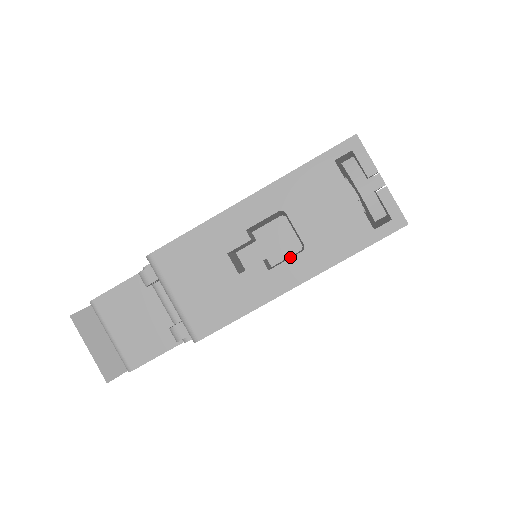
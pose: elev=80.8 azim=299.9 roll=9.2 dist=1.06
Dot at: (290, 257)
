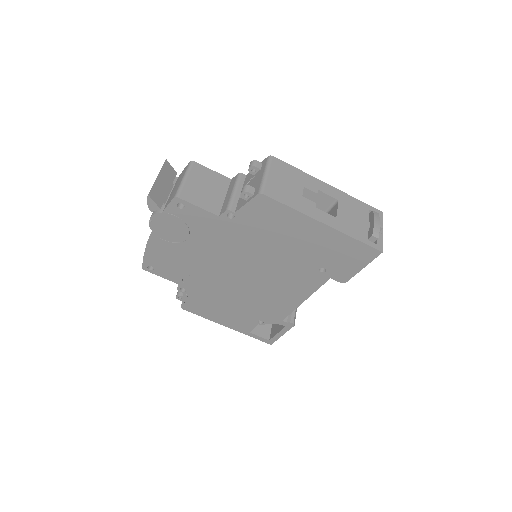
Dot at: occluded
